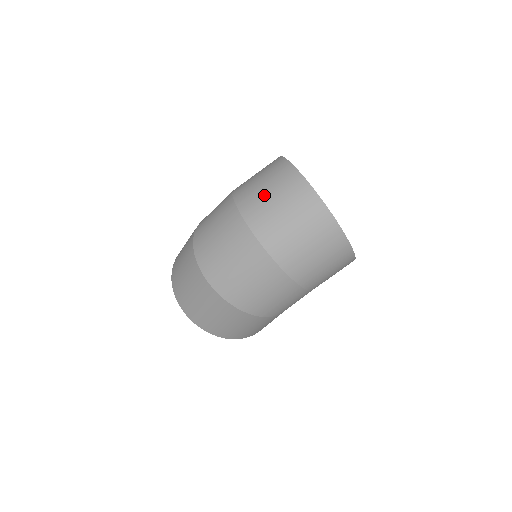
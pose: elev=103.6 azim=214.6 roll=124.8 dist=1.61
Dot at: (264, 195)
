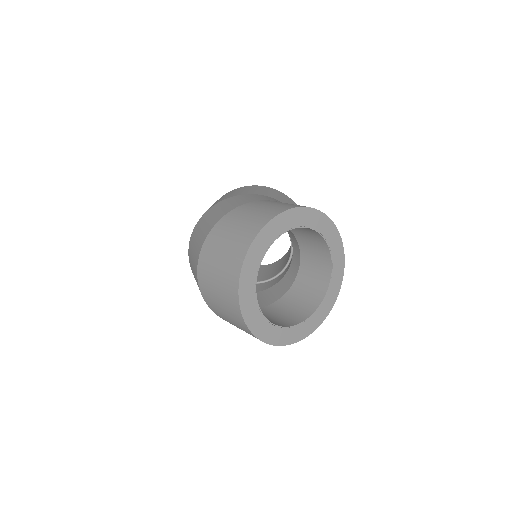
Dot at: (216, 258)
